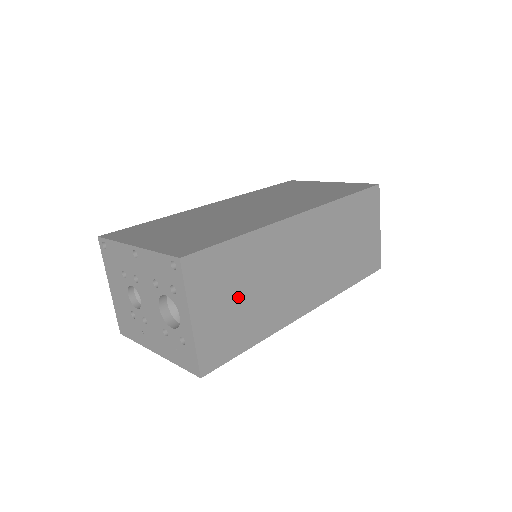
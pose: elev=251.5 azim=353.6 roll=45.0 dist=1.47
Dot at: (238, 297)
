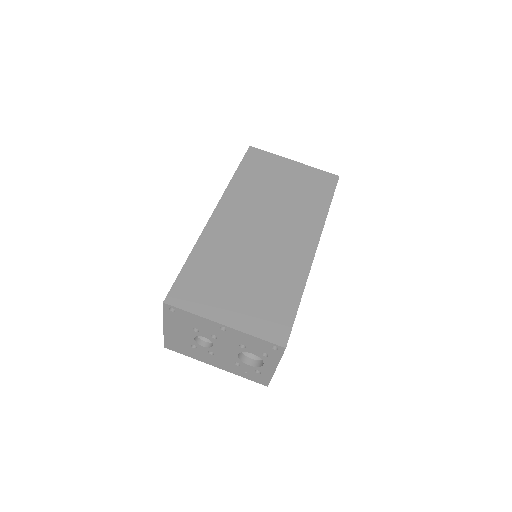
Dot at: occluded
